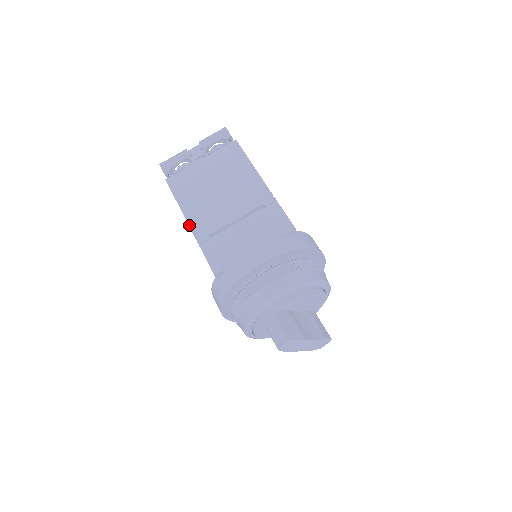
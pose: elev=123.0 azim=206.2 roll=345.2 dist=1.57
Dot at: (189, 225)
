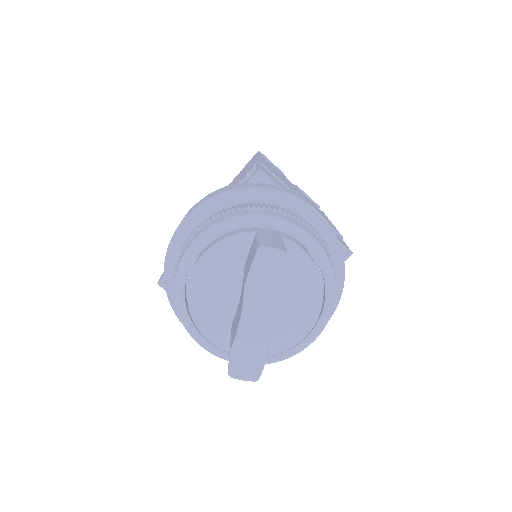
Dot at: occluded
